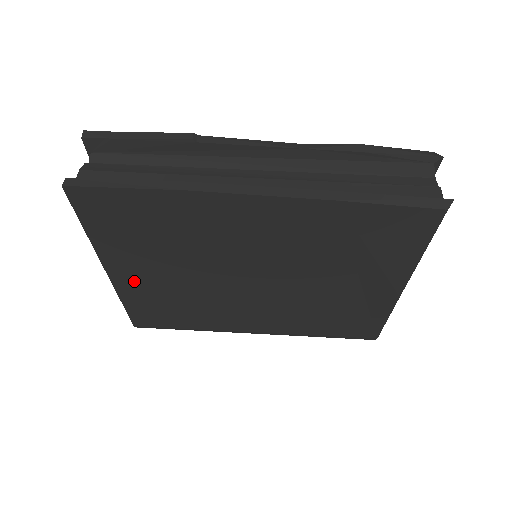
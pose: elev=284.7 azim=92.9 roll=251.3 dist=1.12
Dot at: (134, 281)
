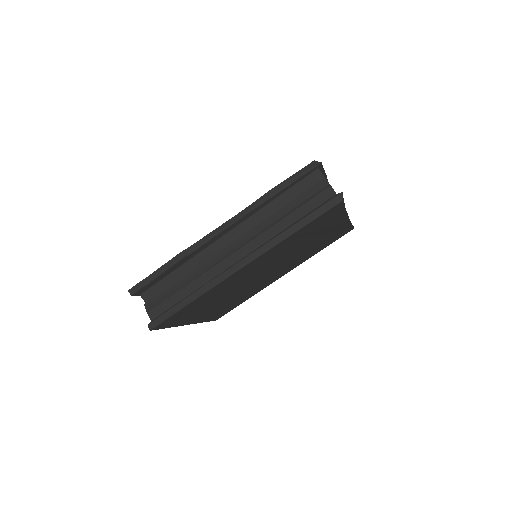
Dot at: (205, 316)
